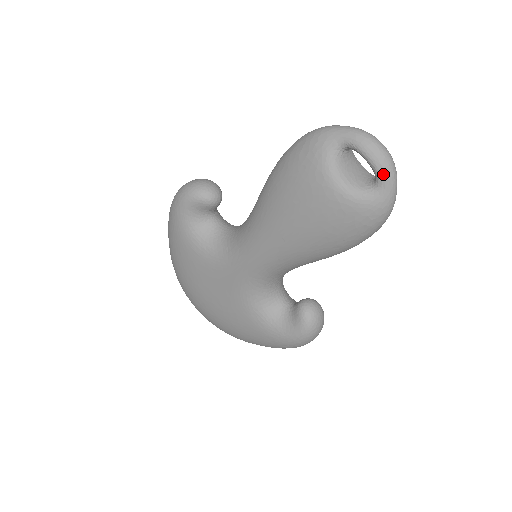
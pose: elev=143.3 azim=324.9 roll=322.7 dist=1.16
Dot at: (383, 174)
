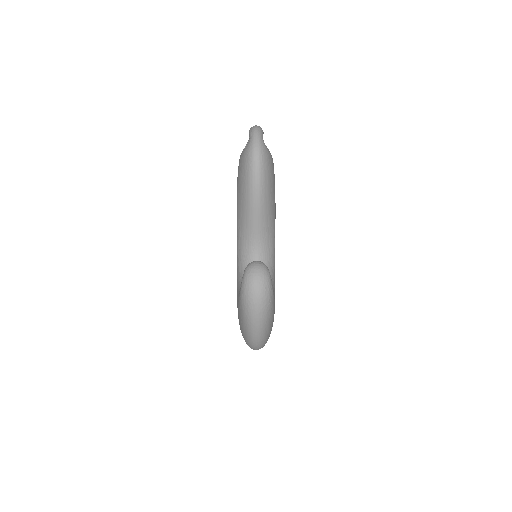
Dot at: (250, 133)
